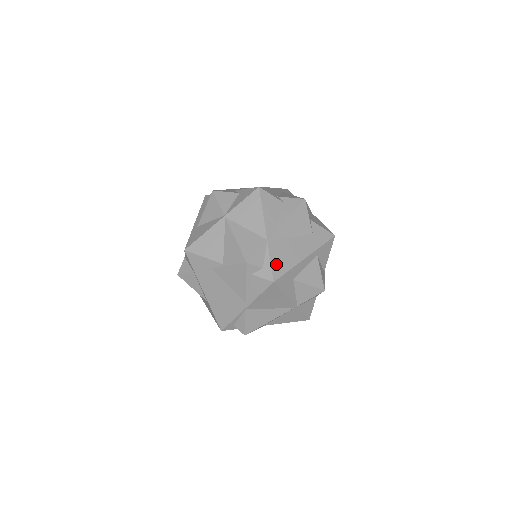
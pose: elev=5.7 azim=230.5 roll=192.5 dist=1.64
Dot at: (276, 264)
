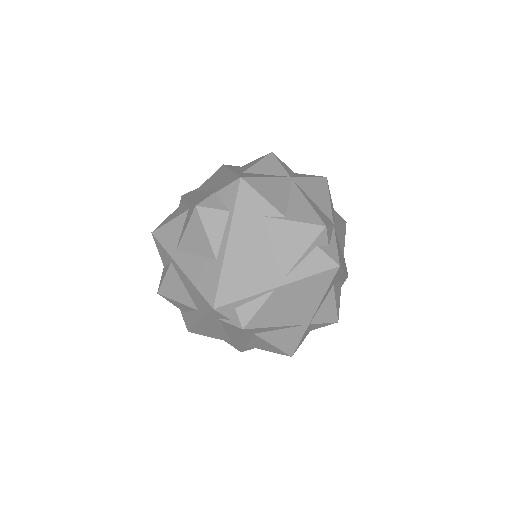
Dot at: (338, 252)
